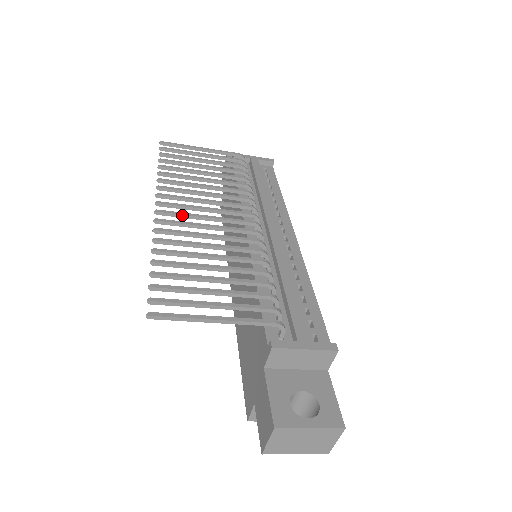
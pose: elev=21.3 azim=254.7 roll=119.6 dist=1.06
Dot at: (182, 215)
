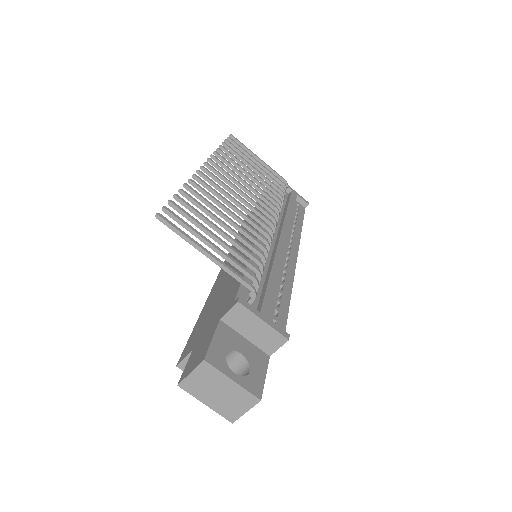
Dot at: (220, 182)
